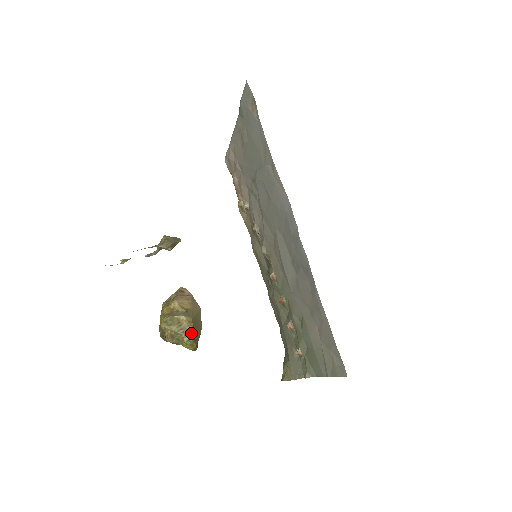
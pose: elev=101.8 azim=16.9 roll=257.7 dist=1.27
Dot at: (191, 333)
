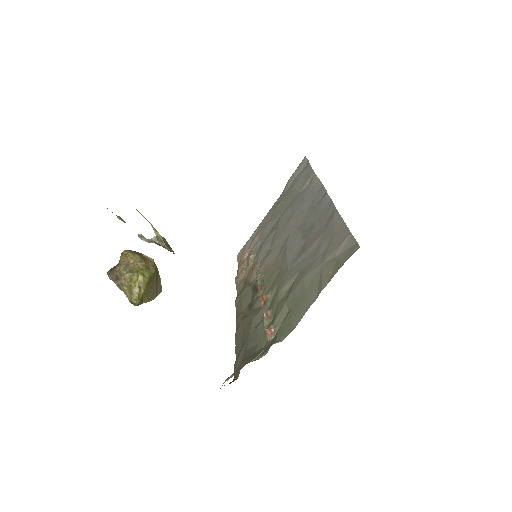
Dot at: (151, 272)
